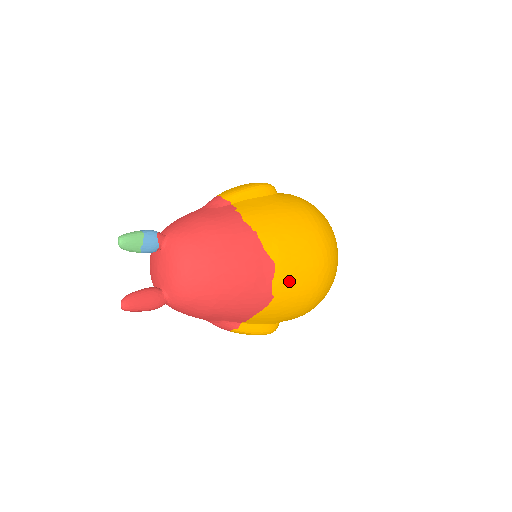
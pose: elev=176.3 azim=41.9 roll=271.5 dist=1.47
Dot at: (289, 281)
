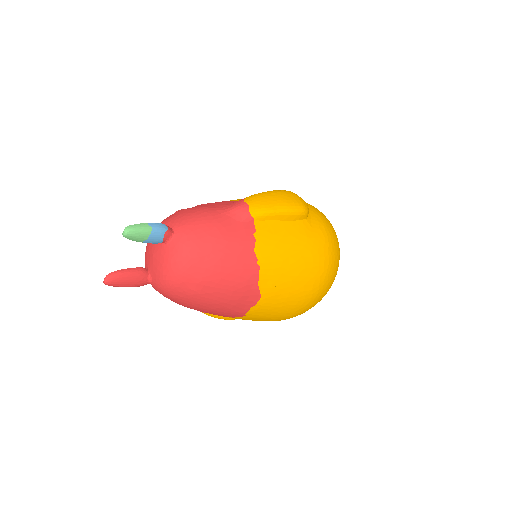
Dot at: (267, 310)
